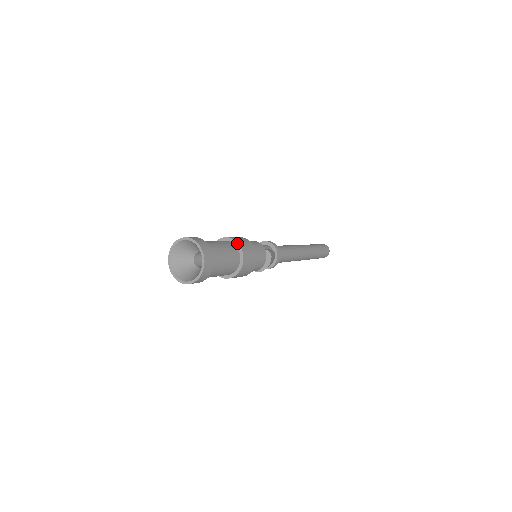
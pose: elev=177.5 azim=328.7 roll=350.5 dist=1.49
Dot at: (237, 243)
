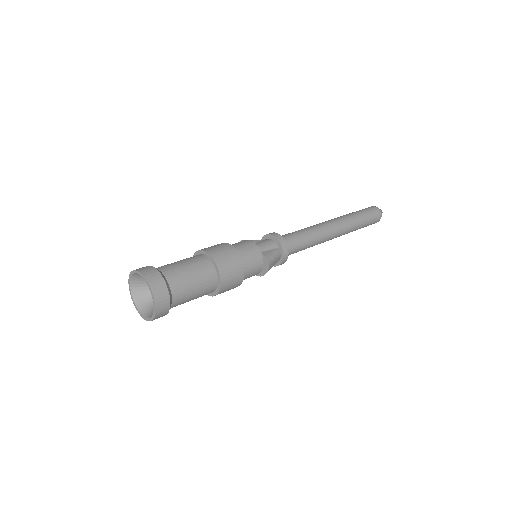
Dot at: (215, 263)
